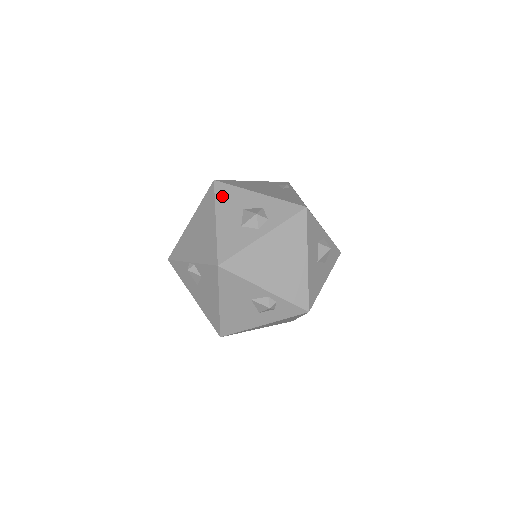
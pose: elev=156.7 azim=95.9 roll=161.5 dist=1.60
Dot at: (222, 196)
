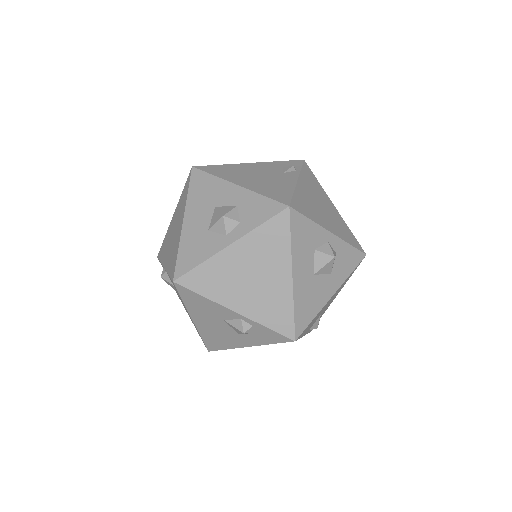
Dot at: (196, 188)
